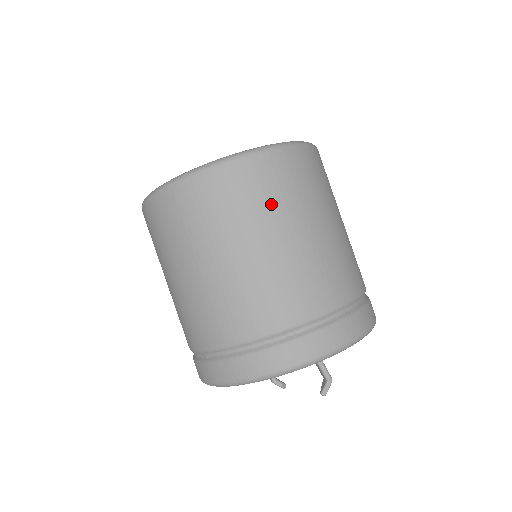
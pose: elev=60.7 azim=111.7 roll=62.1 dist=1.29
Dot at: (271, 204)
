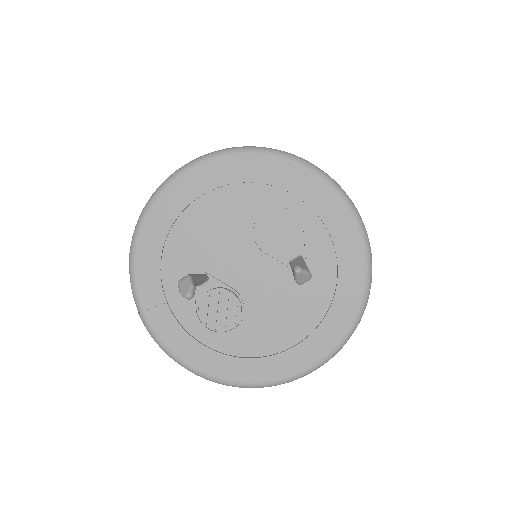
Dot at: occluded
